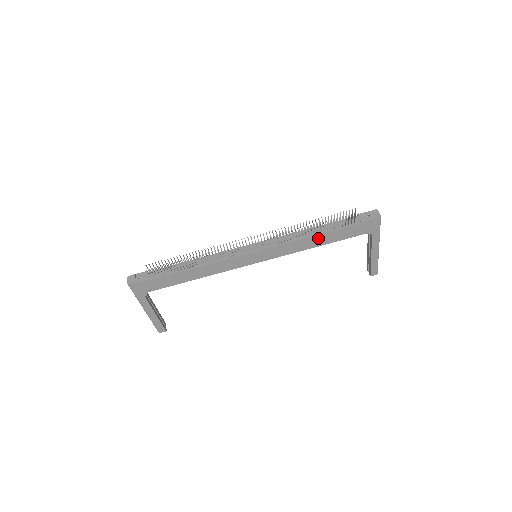
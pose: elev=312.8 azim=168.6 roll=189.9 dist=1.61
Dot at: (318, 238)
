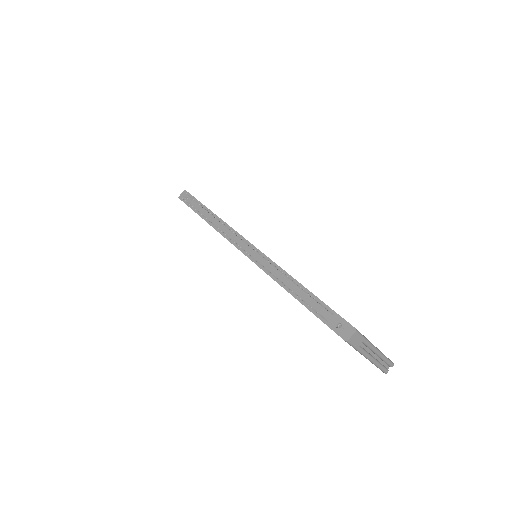
Dot at: occluded
